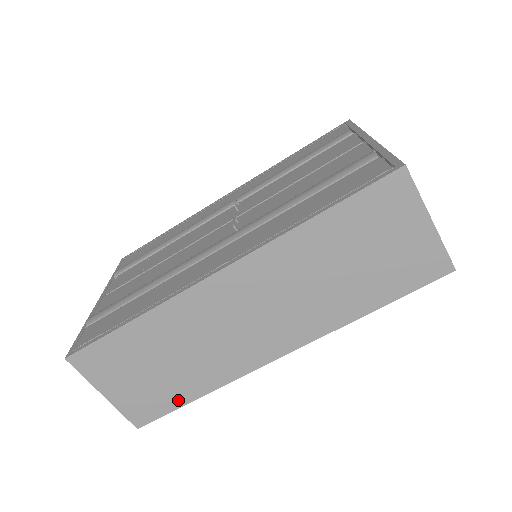
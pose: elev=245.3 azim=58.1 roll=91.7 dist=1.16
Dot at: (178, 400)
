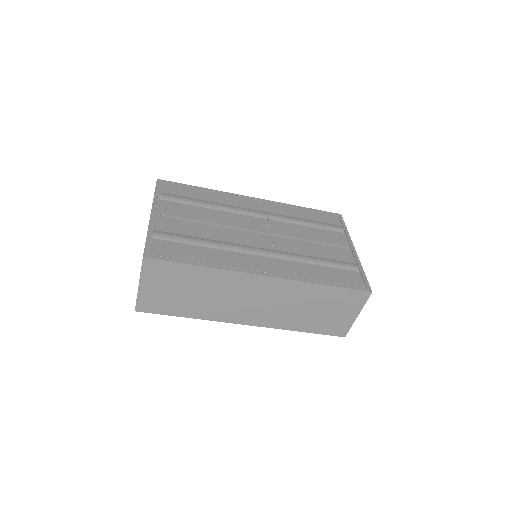
Dot at: (175, 312)
